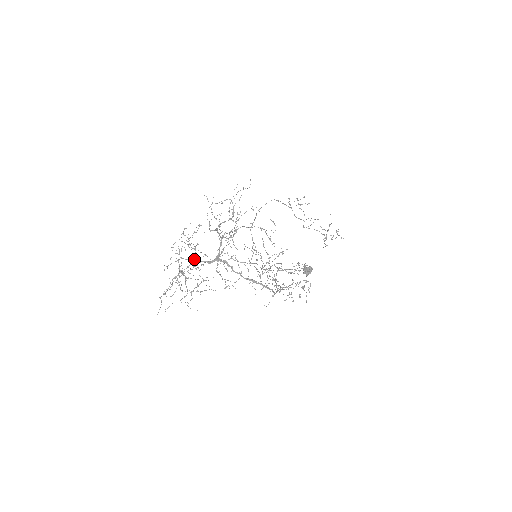
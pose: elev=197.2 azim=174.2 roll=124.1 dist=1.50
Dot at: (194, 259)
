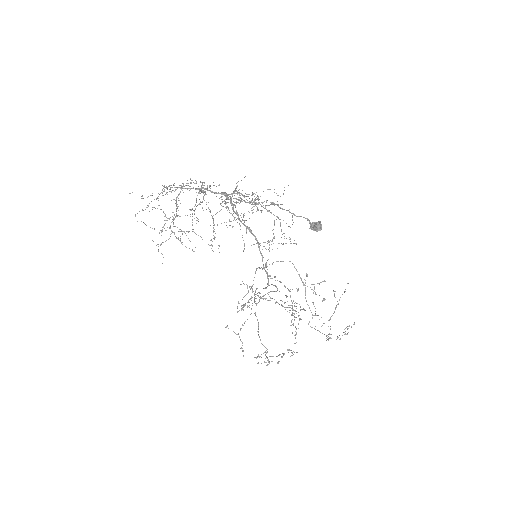
Dot at: occluded
